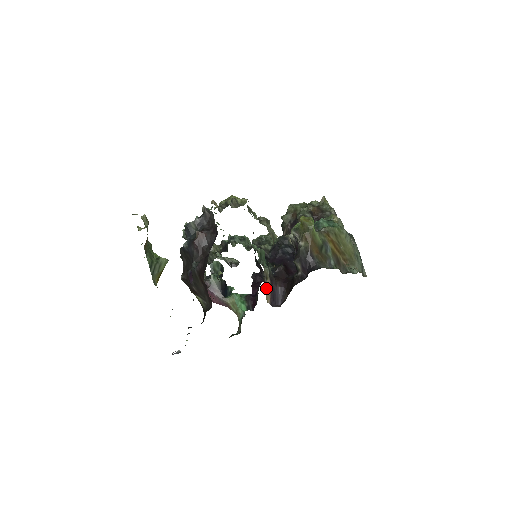
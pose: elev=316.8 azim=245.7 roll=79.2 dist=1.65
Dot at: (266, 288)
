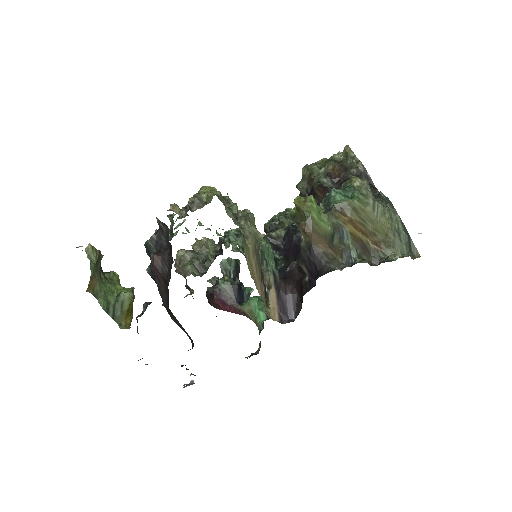
Dot at: (270, 301)
